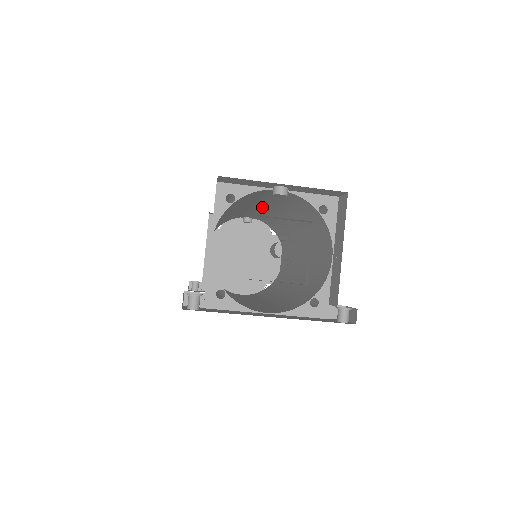
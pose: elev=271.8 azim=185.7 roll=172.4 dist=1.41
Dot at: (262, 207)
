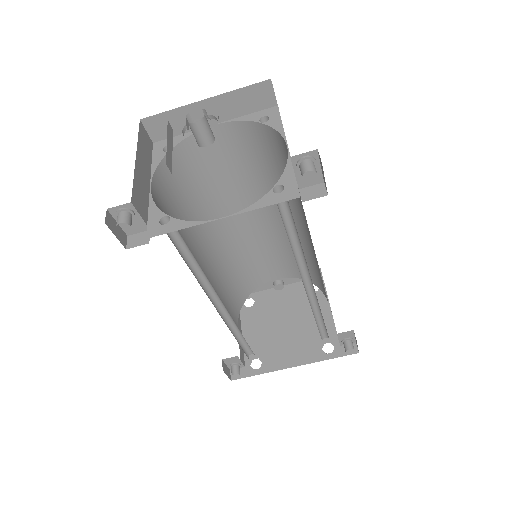
Dot at: (254, 217)
